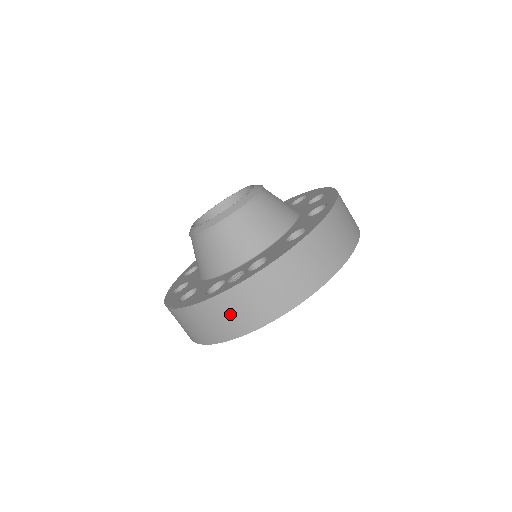
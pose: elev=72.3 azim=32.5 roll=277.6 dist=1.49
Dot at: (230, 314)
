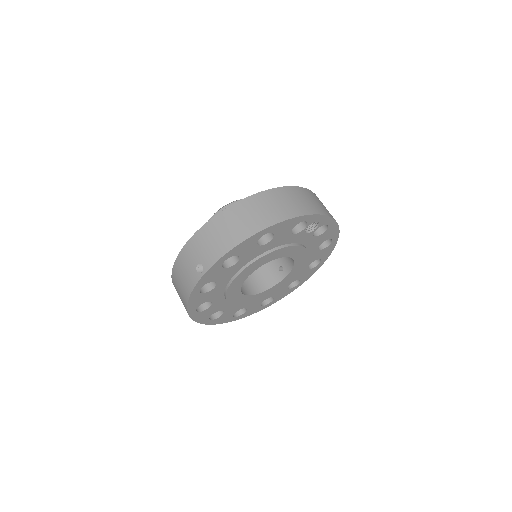
Dot at: (304, 199)
